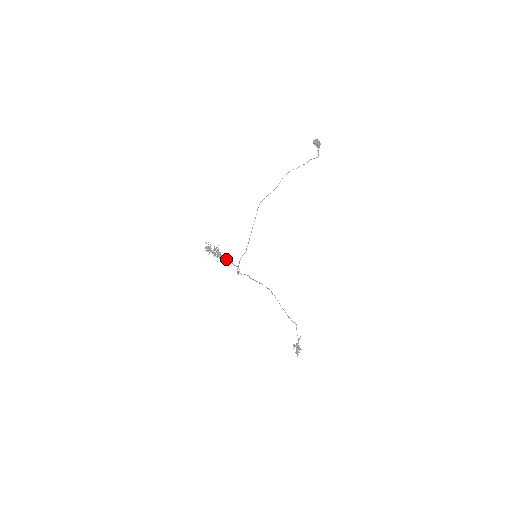
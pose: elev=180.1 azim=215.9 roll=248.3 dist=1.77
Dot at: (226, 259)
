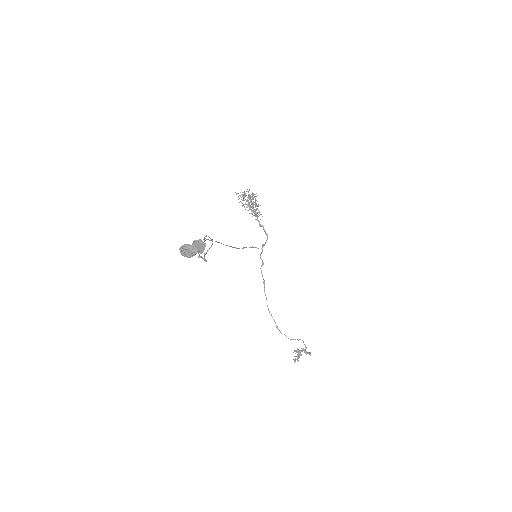
Dot at: occluded
